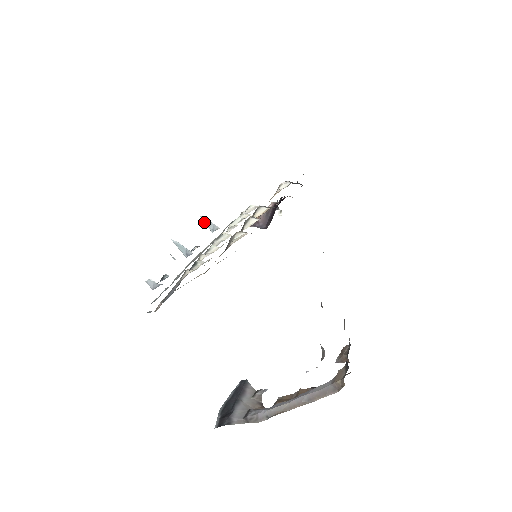
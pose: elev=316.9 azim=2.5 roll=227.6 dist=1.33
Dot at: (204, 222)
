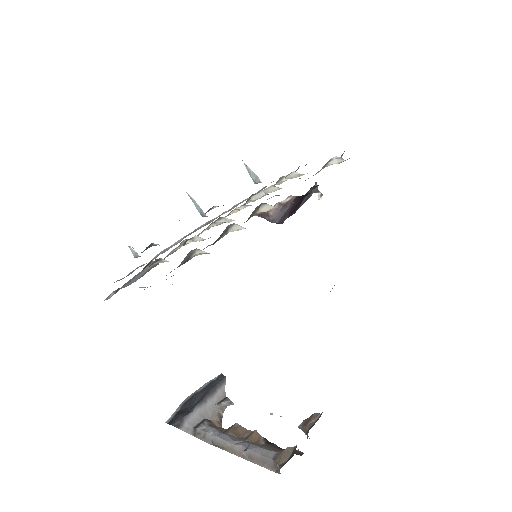
Dot at: (247, 169)
